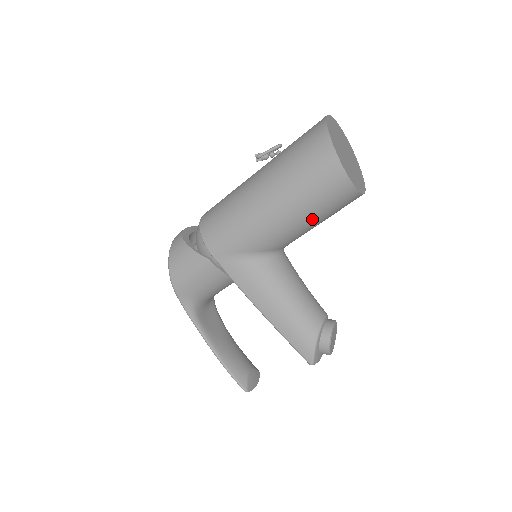
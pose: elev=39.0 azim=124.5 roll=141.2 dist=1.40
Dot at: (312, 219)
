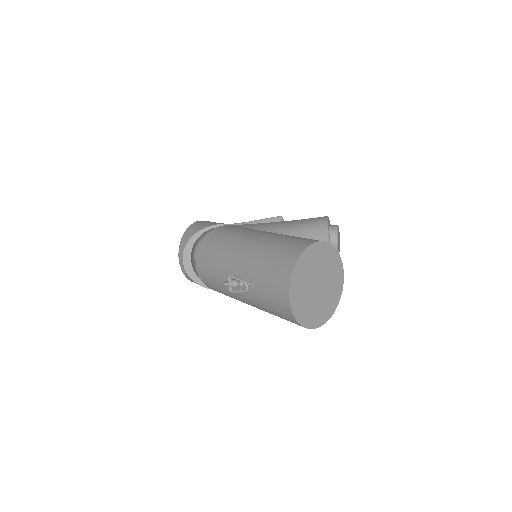
Dot at: occluded
